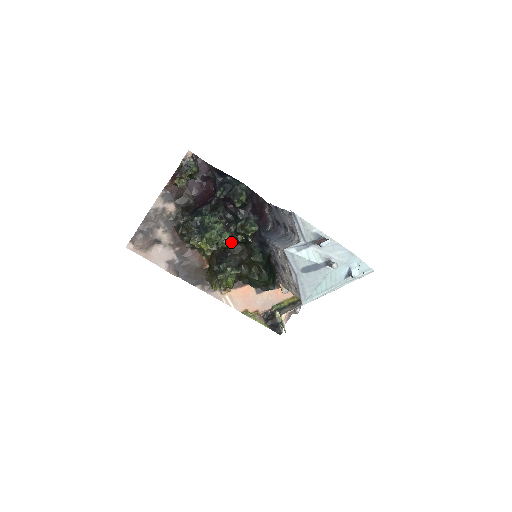
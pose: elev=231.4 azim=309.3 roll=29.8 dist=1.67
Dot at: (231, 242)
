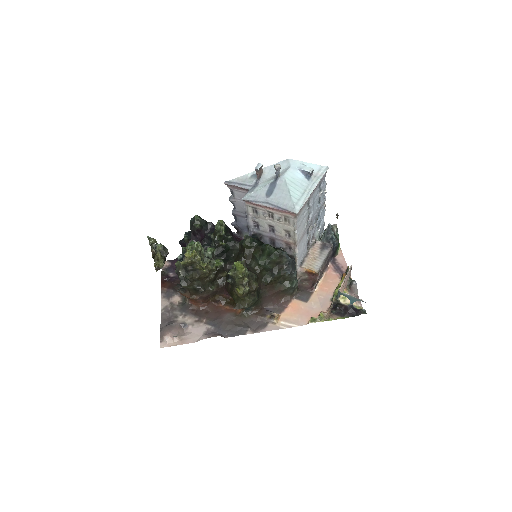
Dot at: (224, 258)
